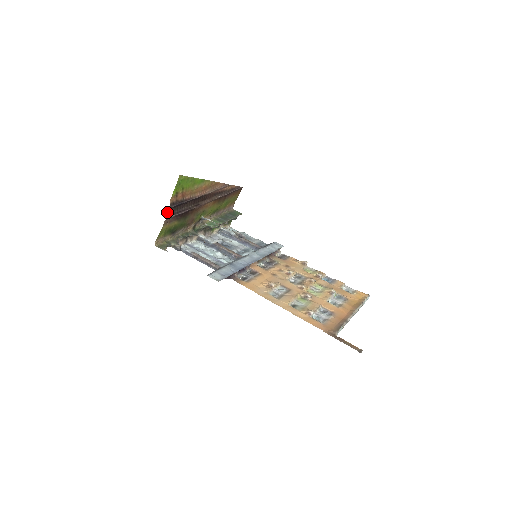
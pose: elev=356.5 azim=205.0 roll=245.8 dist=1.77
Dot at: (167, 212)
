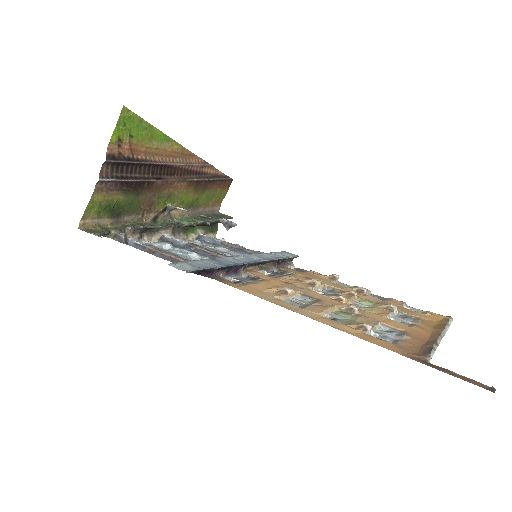
Dot at: (101, 169)
